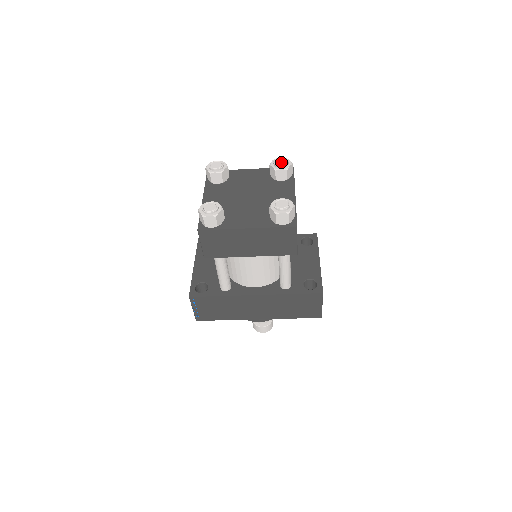
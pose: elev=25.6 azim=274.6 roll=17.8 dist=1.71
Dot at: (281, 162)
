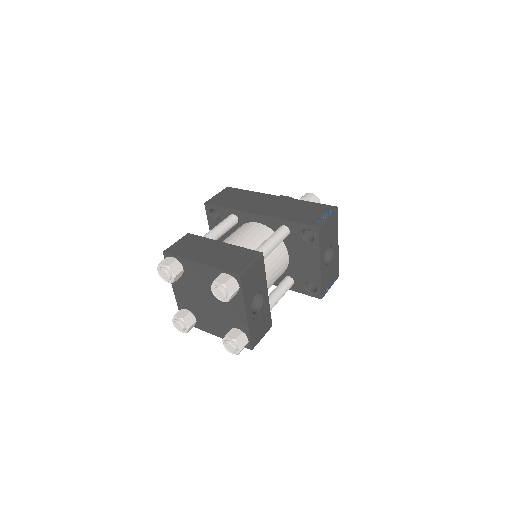
Dot at: (219, 295)
